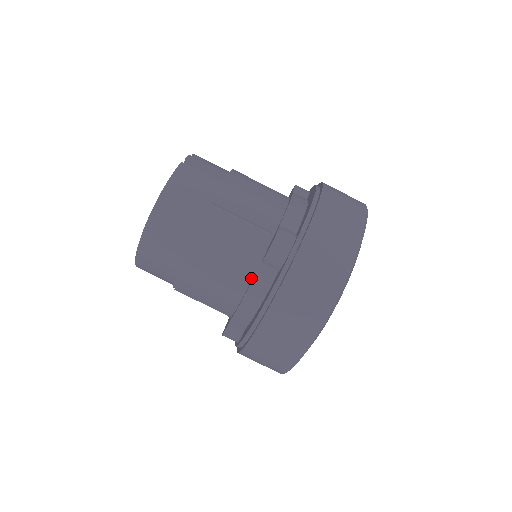
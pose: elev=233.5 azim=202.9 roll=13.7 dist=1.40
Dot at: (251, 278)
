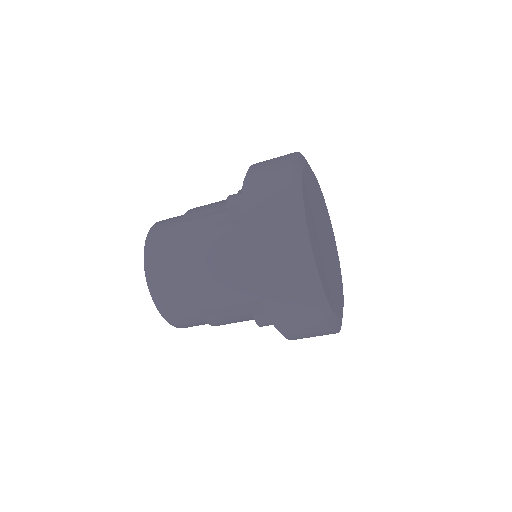
Dot at: occluded
